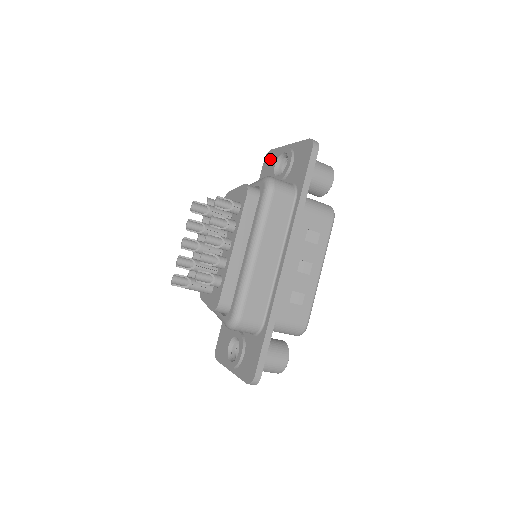
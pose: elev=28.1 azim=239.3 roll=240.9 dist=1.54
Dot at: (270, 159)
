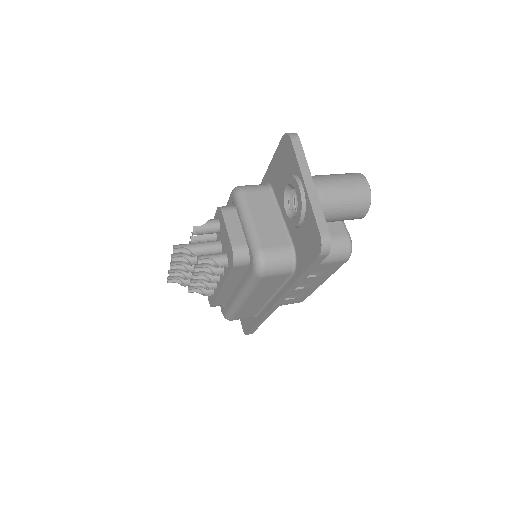
Dot at: (287, 154)
